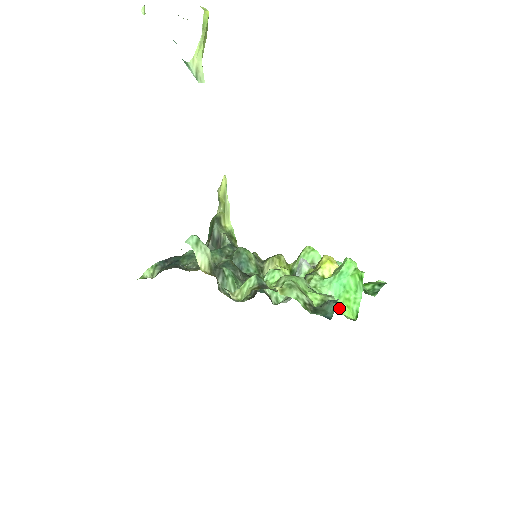
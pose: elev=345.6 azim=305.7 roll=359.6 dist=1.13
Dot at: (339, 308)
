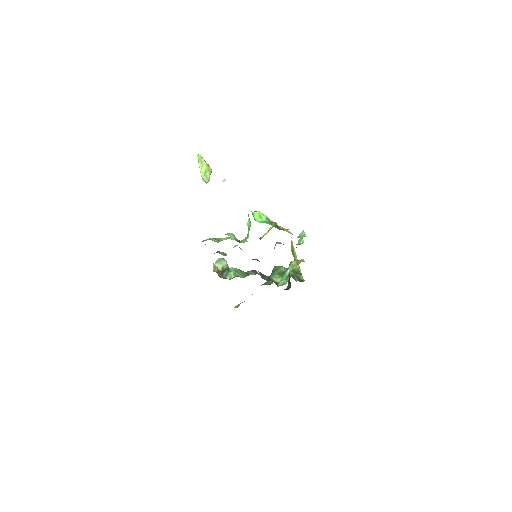
Dot at: (243, 241)
